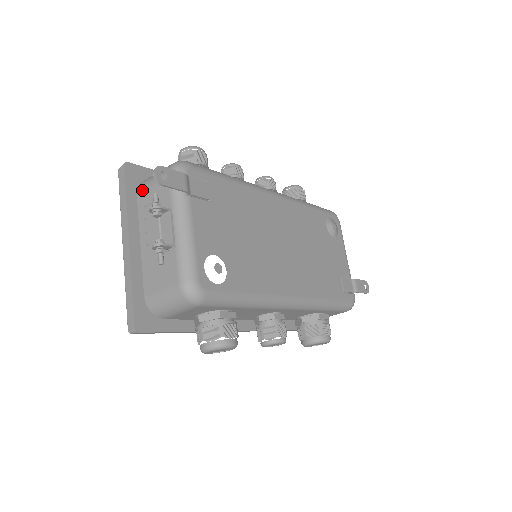
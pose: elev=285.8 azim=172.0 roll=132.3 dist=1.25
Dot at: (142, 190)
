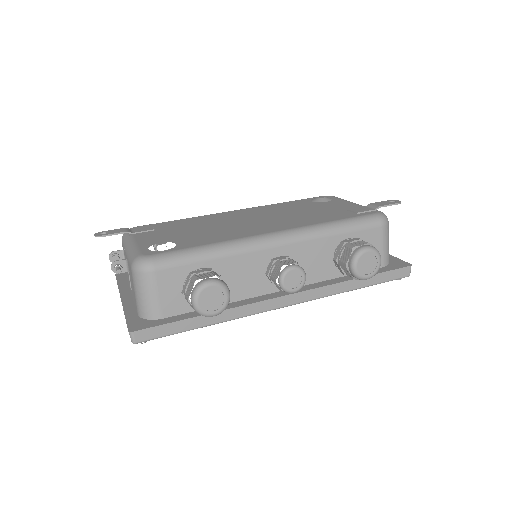
Dot at: occluded
